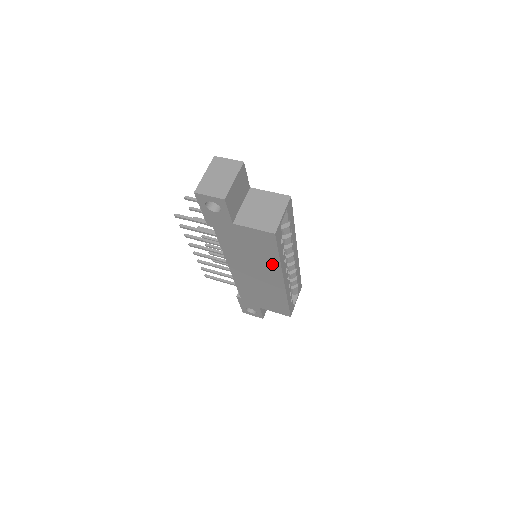
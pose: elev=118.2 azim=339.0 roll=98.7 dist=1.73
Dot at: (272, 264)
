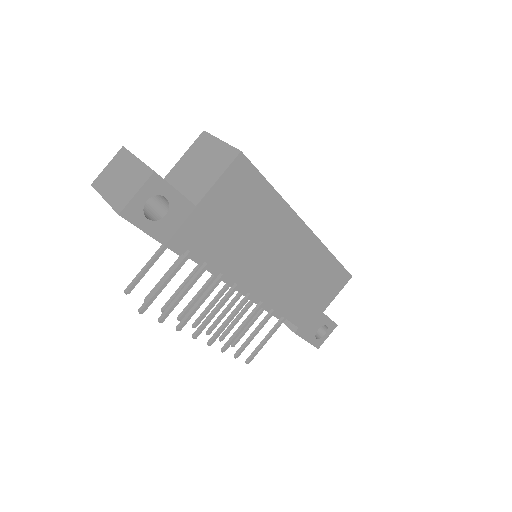
Dot at: (278, 214)
